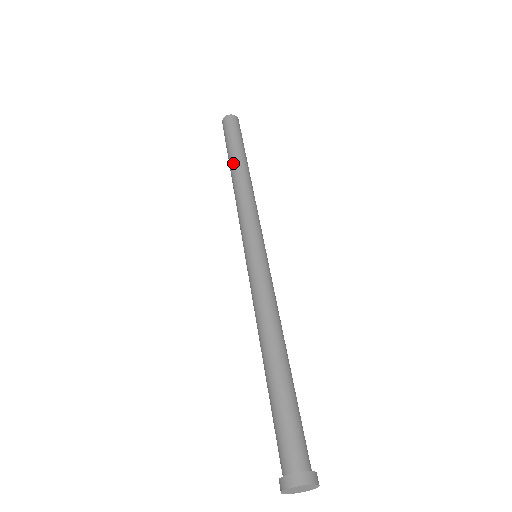
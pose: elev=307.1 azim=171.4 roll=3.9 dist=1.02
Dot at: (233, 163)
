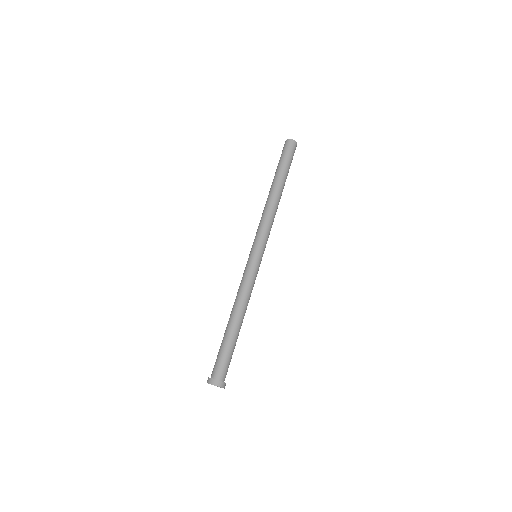
Dot at: (280, 184)
